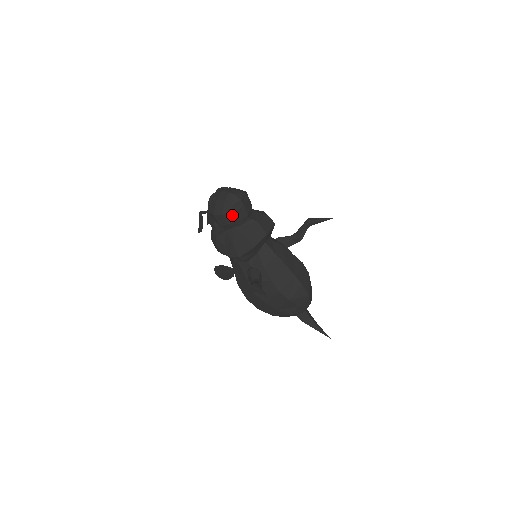
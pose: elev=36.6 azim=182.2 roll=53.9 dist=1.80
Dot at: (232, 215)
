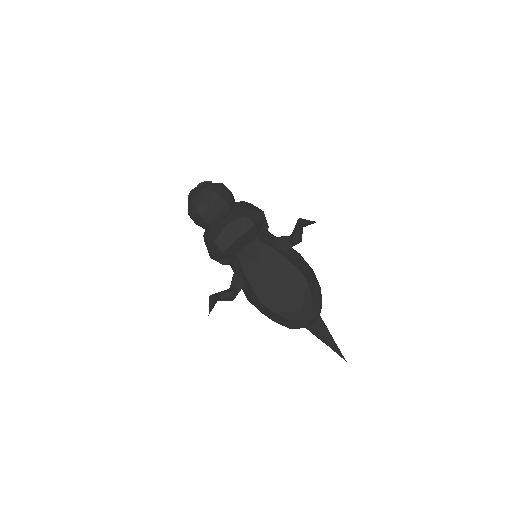
Dot at: (199, 216)
